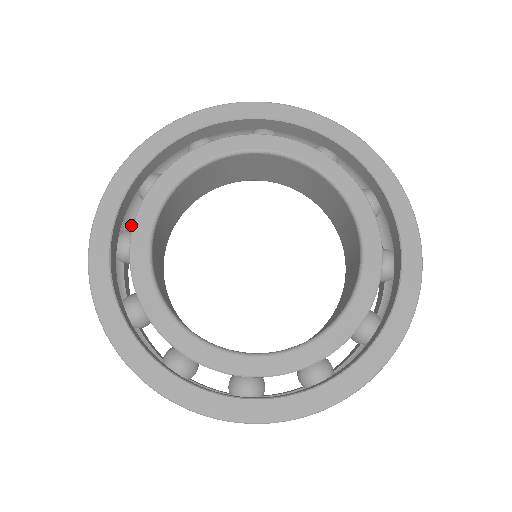
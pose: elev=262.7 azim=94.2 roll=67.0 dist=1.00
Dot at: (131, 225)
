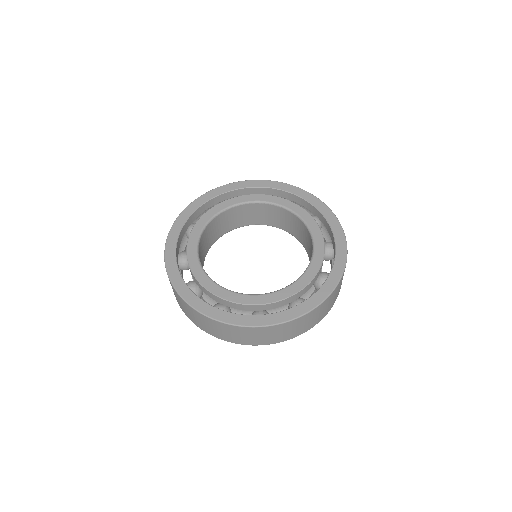
Dot at: occluded
